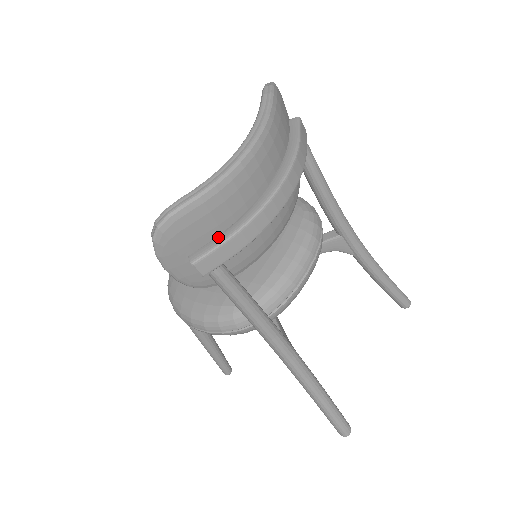
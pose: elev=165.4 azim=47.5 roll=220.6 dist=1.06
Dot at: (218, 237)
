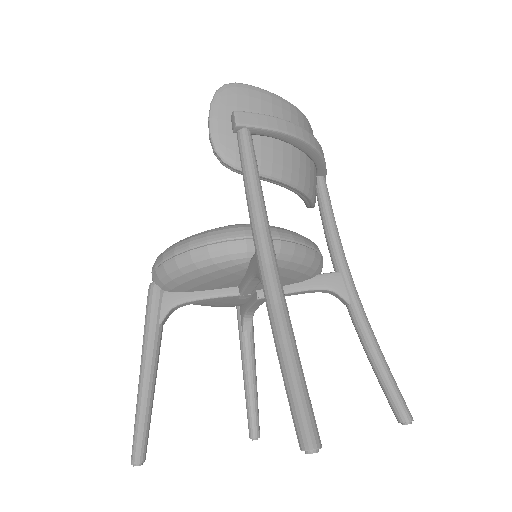
Dot at: occluded
